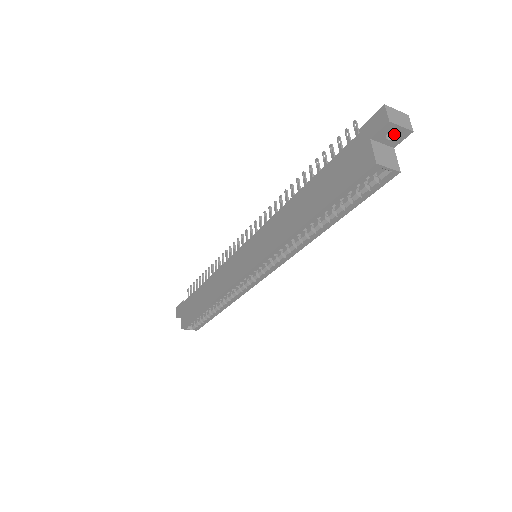
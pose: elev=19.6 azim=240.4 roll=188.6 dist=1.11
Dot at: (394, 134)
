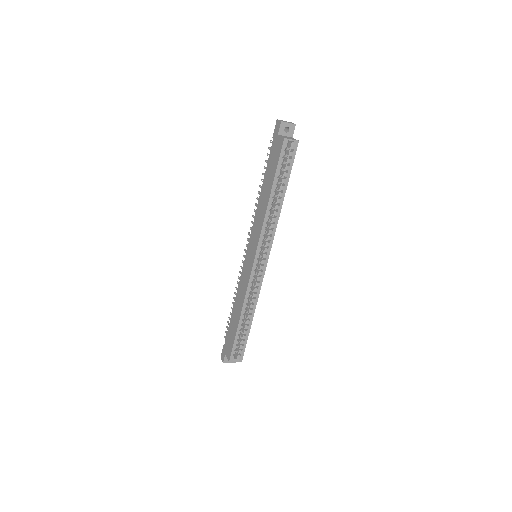
Dot at: (288, 130)
